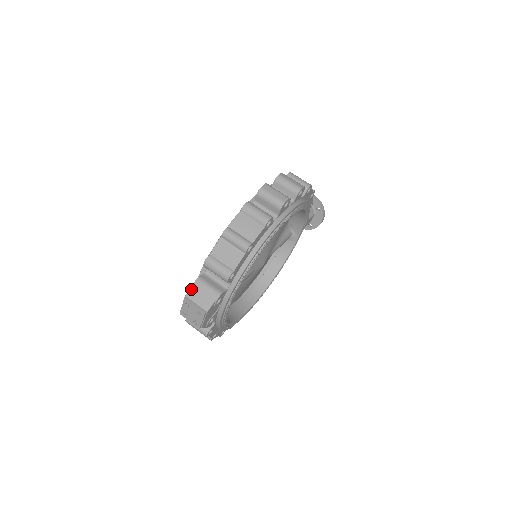
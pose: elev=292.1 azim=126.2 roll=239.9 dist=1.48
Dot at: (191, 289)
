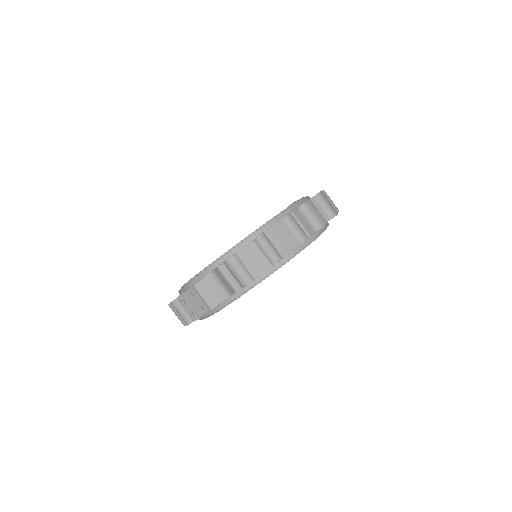
Dot at: (202, 281)
